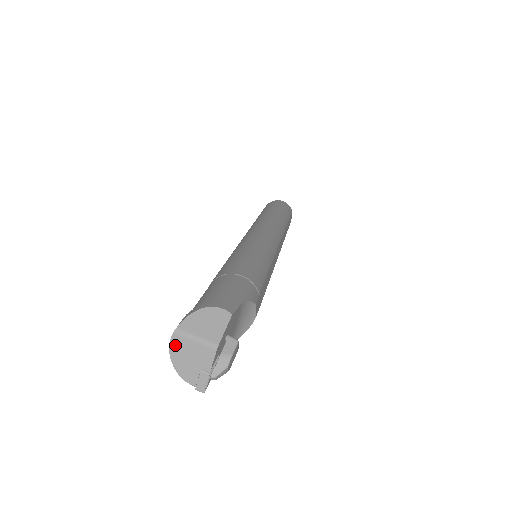
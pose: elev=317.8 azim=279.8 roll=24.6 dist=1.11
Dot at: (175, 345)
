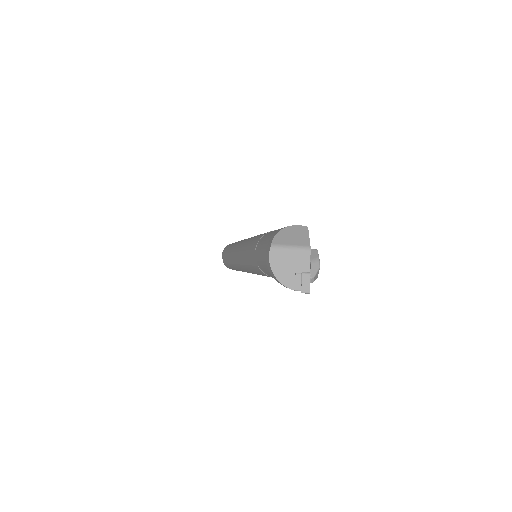
Dot at: (274, 259)
